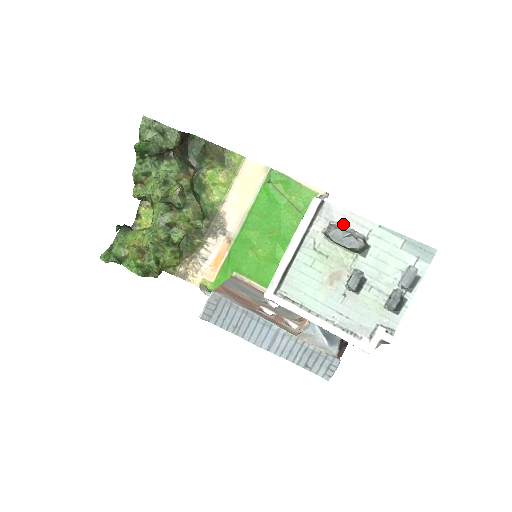
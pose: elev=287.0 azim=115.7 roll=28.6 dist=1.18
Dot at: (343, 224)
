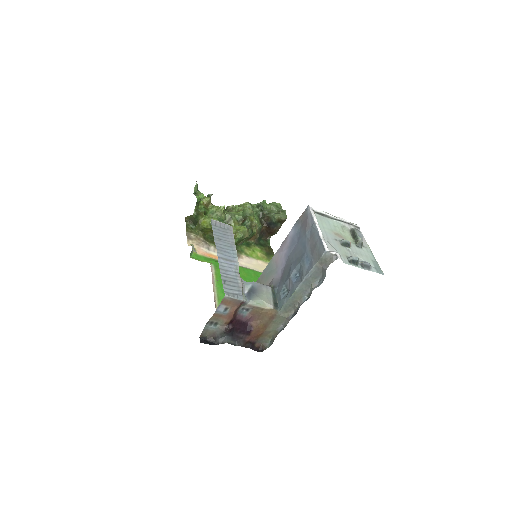
Dot at: occluded
